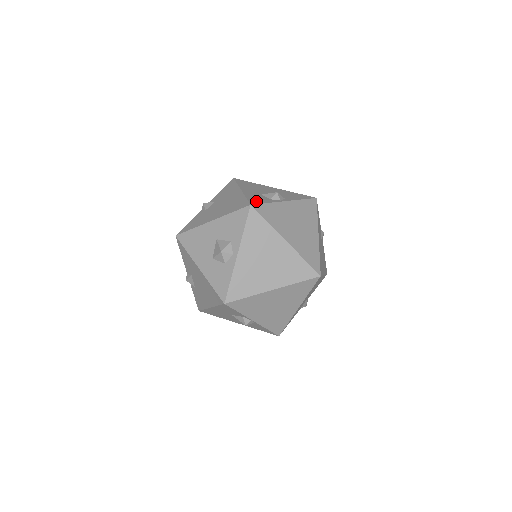
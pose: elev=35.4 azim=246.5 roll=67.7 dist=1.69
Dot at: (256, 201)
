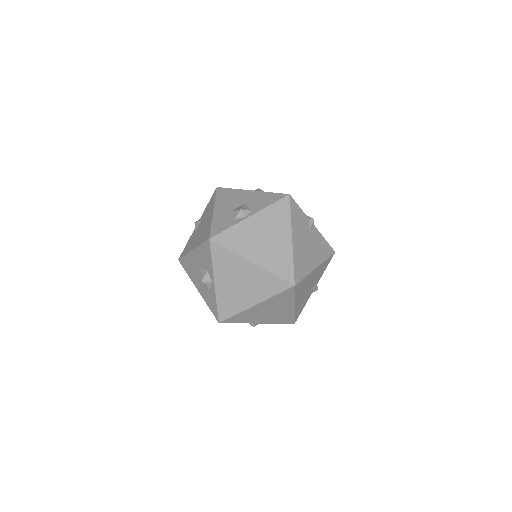
Dot at: (218, 229)
